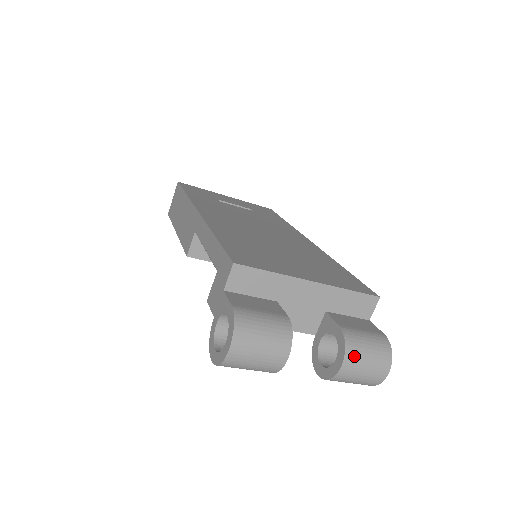
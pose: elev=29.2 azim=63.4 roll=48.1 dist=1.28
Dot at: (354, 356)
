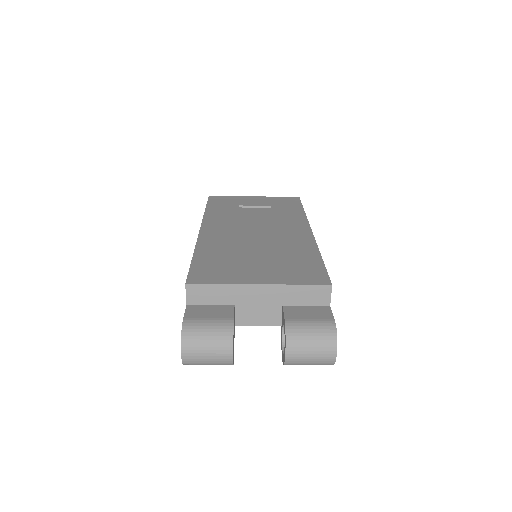
Dot at: (296, 344)
